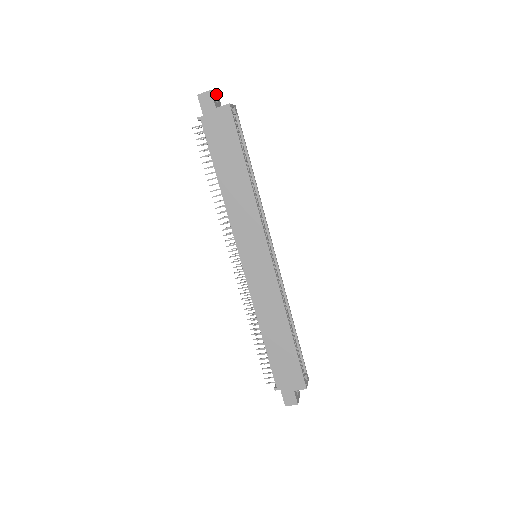
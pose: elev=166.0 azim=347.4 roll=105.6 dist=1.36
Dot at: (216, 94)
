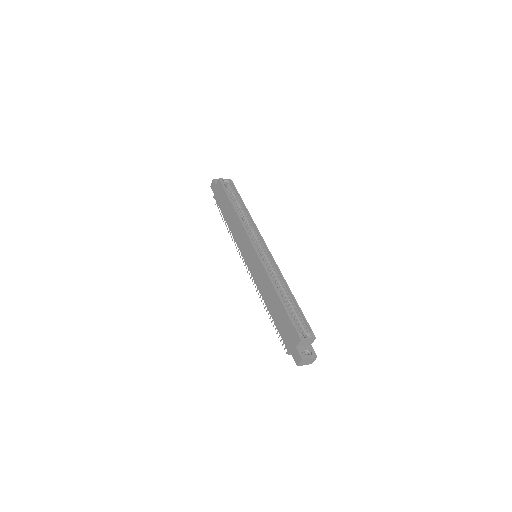
Dot at: occluded
